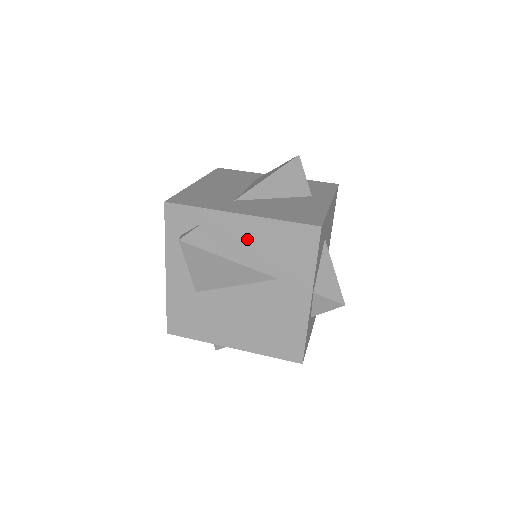
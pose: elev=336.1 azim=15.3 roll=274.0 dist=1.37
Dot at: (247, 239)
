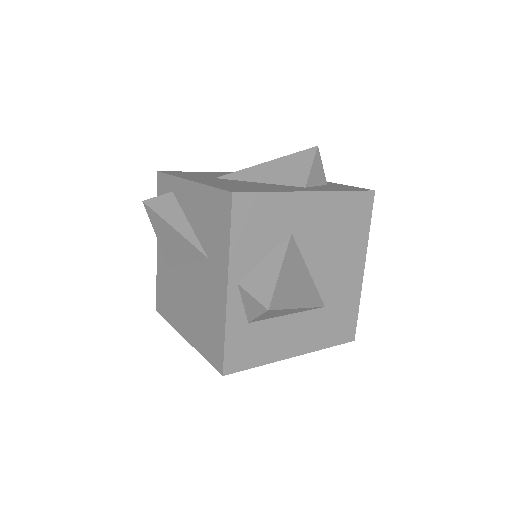
Dot at: (192, 209)
